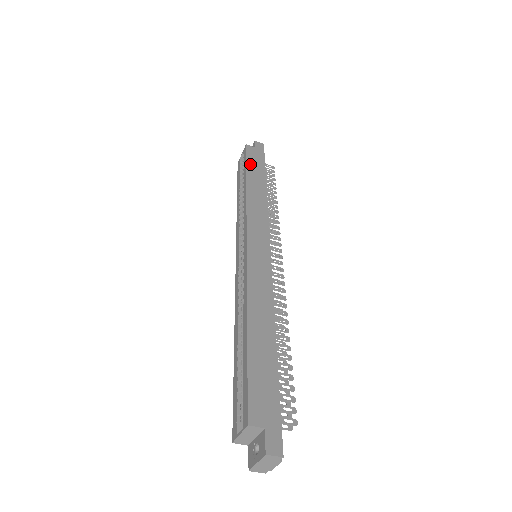
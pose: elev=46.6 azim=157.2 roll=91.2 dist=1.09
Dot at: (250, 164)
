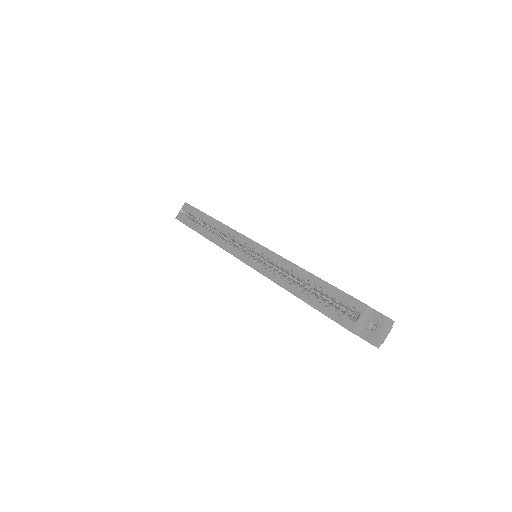
Dot at: occluded
